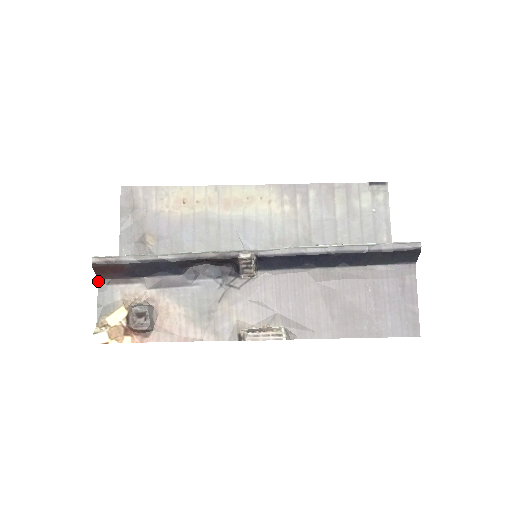
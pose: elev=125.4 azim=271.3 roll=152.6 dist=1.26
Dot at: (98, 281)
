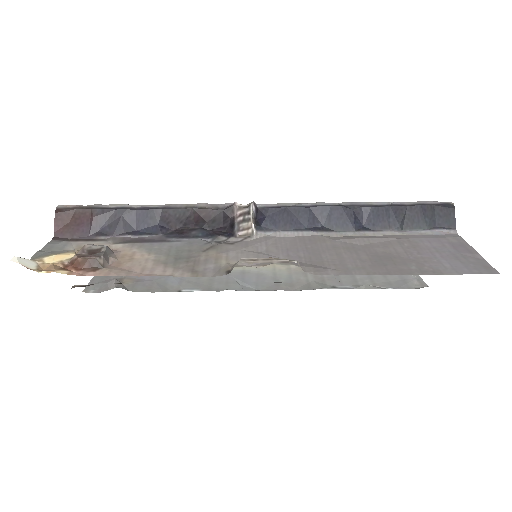
Dot at: (53, 238)
